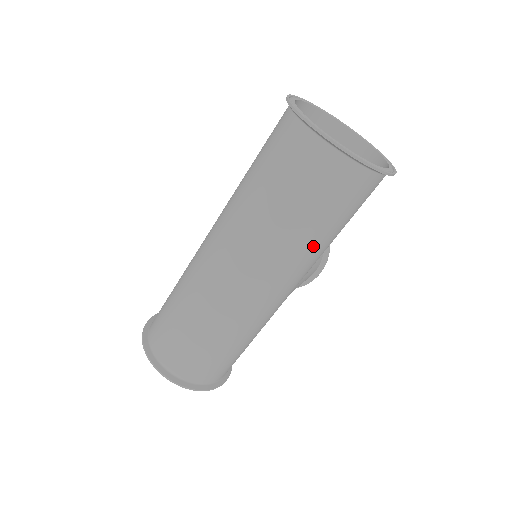
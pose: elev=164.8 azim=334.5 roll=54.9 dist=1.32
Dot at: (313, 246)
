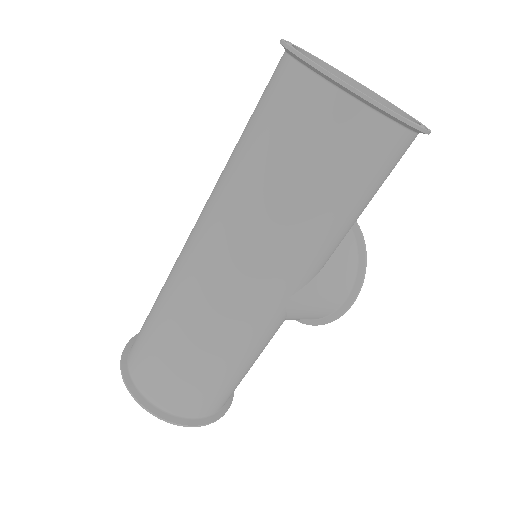
Dot at: (295, 223)
